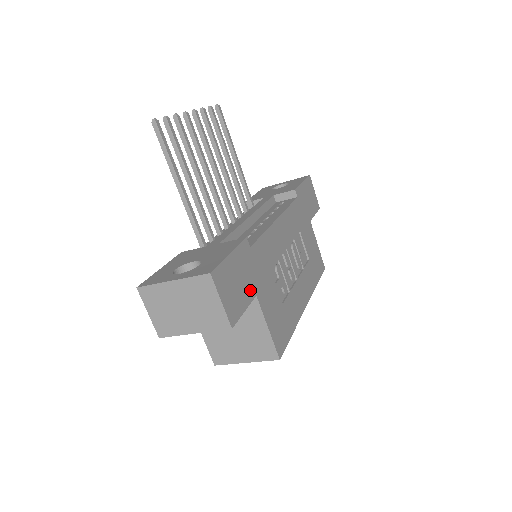
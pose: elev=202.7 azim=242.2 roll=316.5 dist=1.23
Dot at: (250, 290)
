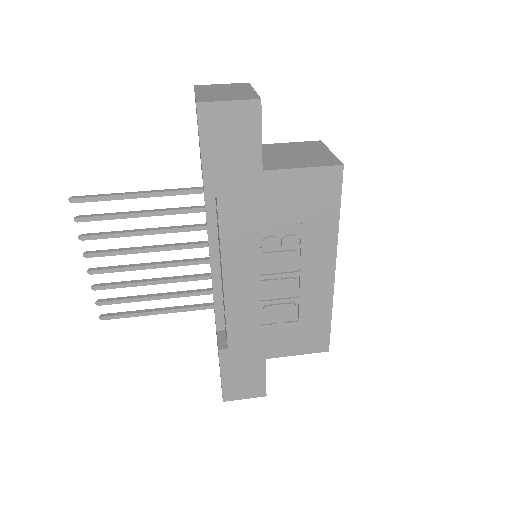
Dot at: (257, 365)
